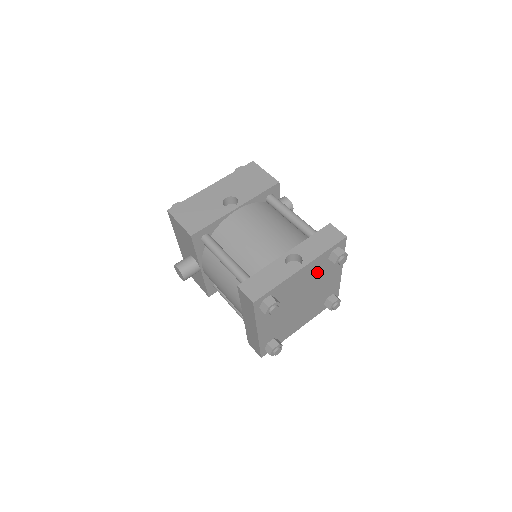
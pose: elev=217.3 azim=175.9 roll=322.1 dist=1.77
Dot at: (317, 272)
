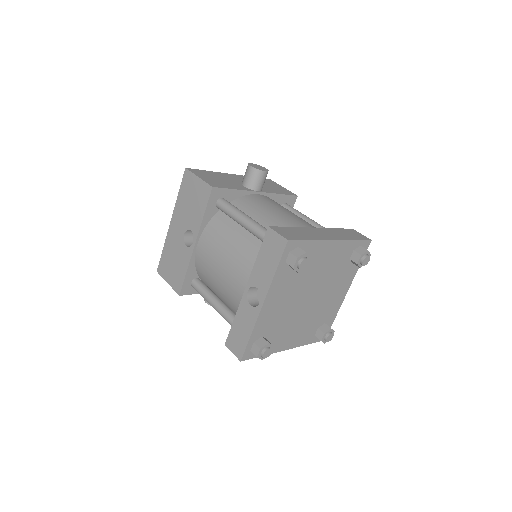
Dot at: (293, 280)
